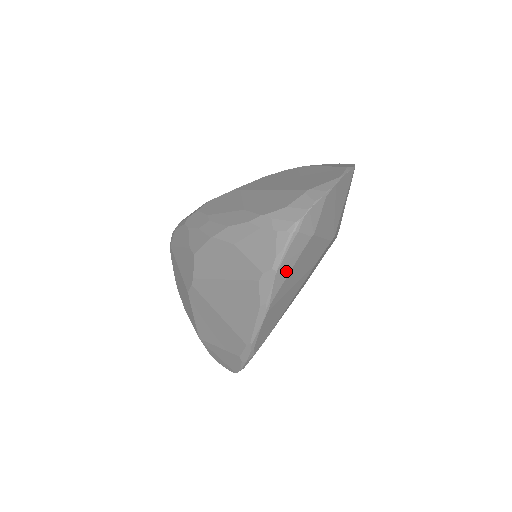
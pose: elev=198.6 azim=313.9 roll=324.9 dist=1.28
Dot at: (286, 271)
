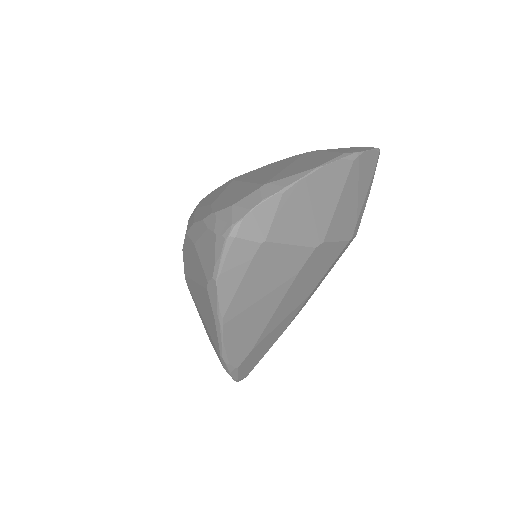
Dot at: (233, 282)
